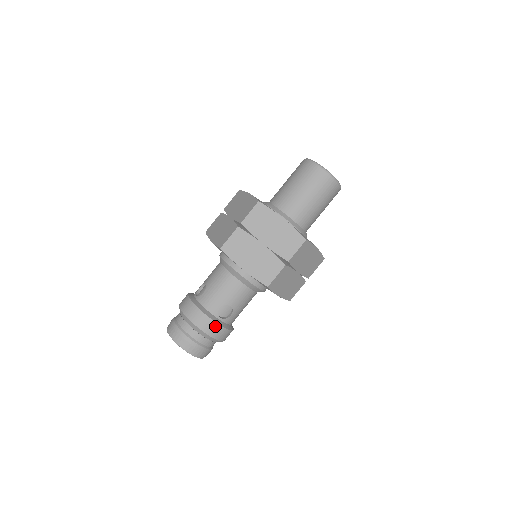
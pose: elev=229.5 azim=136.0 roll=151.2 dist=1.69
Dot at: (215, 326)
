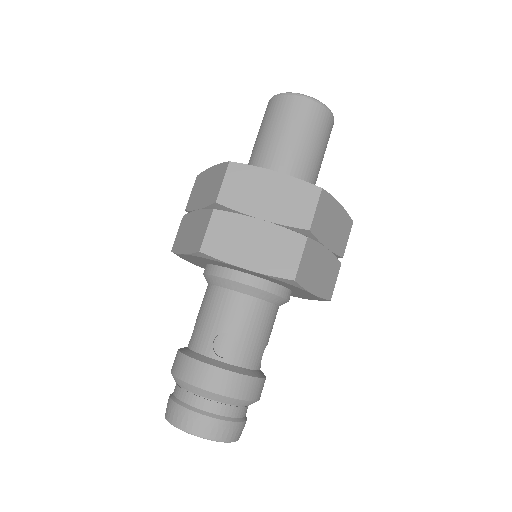
Dot at: (264, 382)
